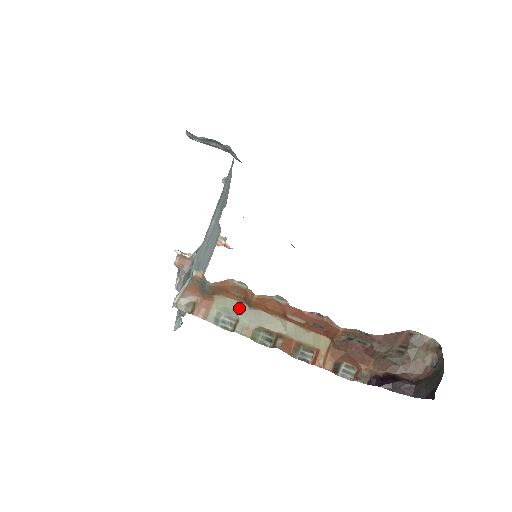
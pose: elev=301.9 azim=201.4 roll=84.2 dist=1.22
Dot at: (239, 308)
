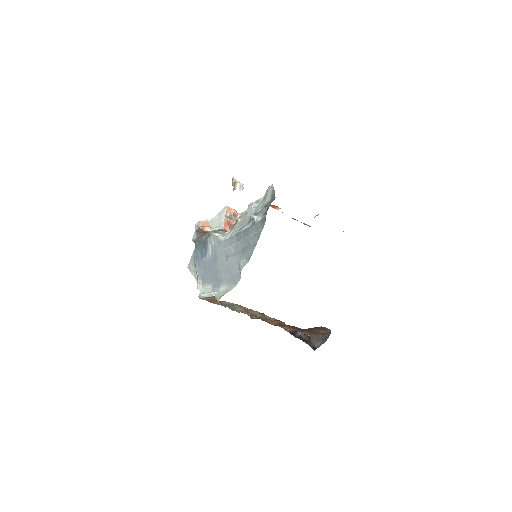
Dot at: occluded
